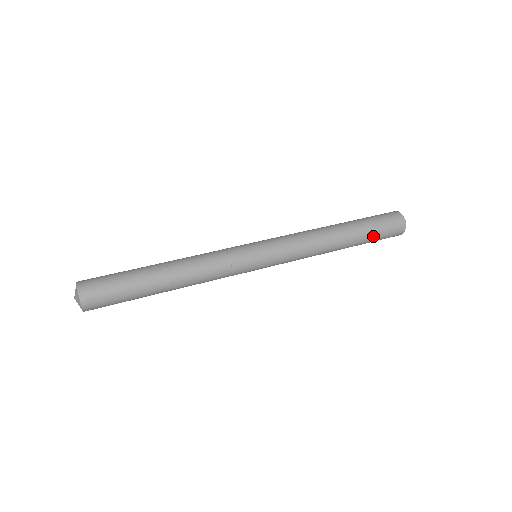
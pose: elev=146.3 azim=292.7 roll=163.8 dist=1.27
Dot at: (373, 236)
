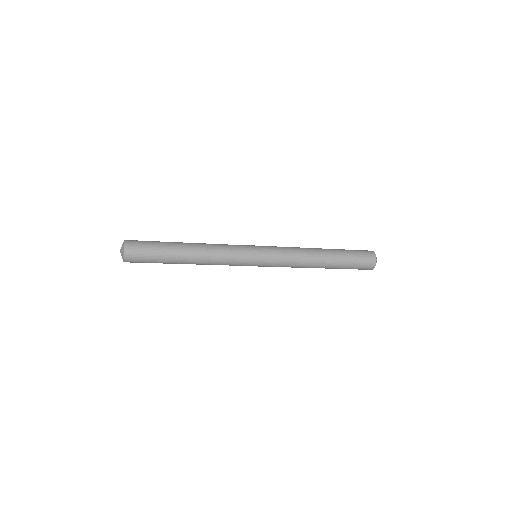
Dot at: (349, 254)
